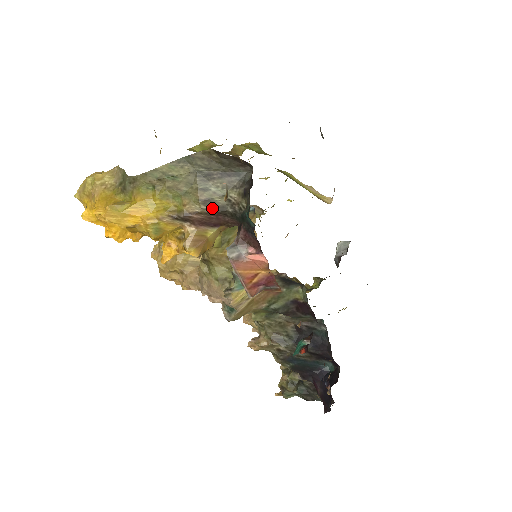
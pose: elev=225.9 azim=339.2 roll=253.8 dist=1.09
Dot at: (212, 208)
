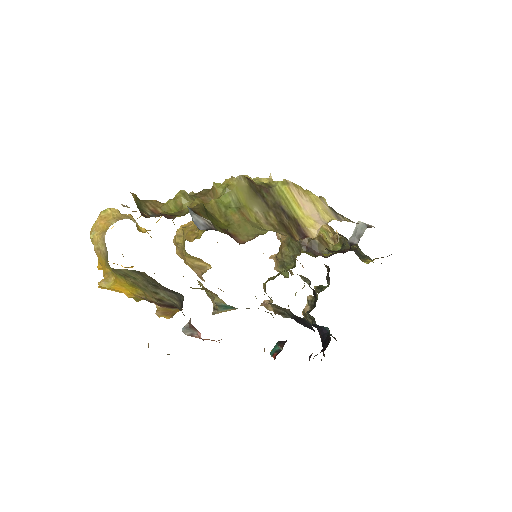
Dot at: (166, 303)
